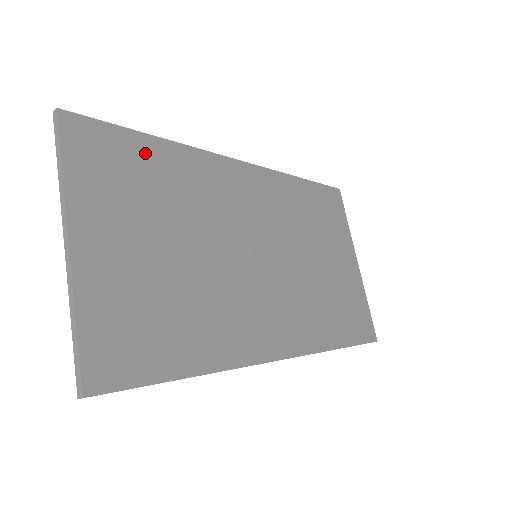
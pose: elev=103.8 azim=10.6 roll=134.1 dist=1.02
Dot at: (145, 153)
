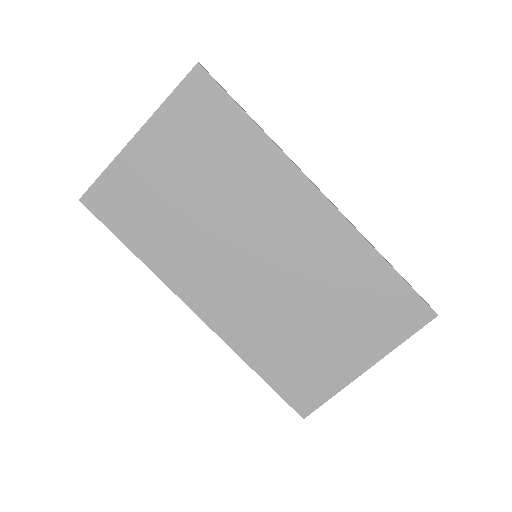
Dot at: (234, 127)
